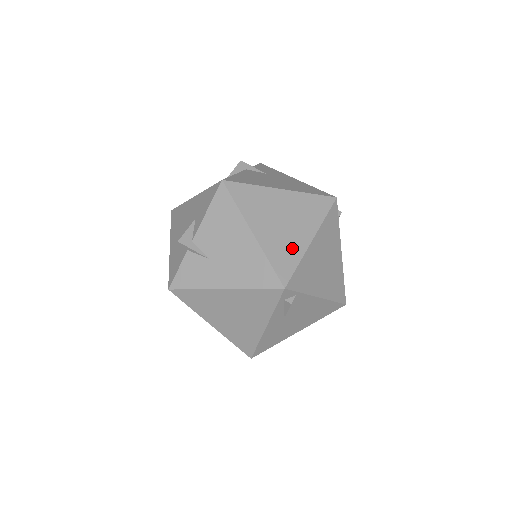
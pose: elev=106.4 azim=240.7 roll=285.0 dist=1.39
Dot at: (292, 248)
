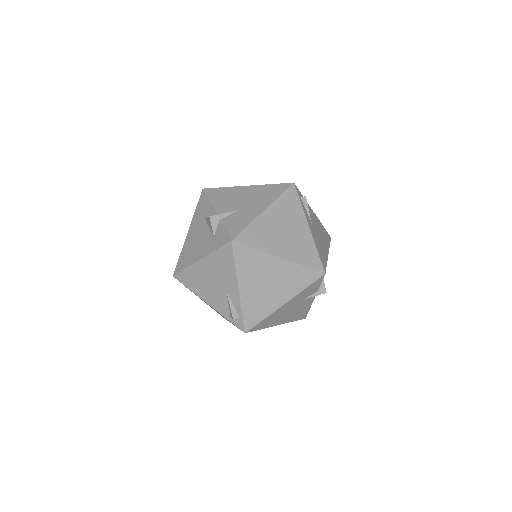
Dot at: occluded
